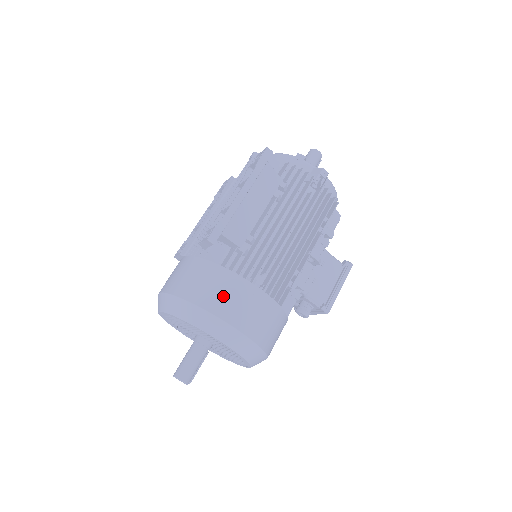
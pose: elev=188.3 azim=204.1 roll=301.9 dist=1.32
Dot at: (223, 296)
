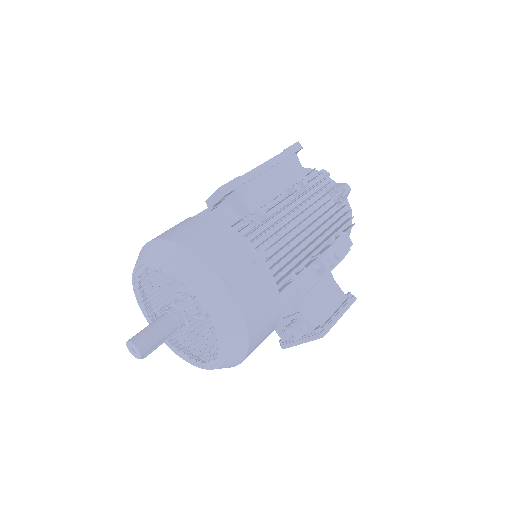
Dot at: (221, 249)
